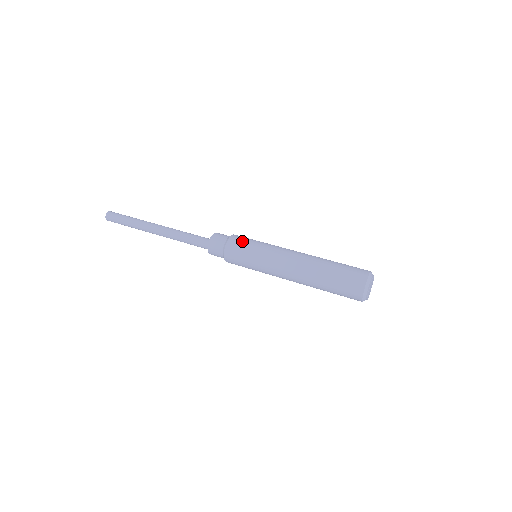
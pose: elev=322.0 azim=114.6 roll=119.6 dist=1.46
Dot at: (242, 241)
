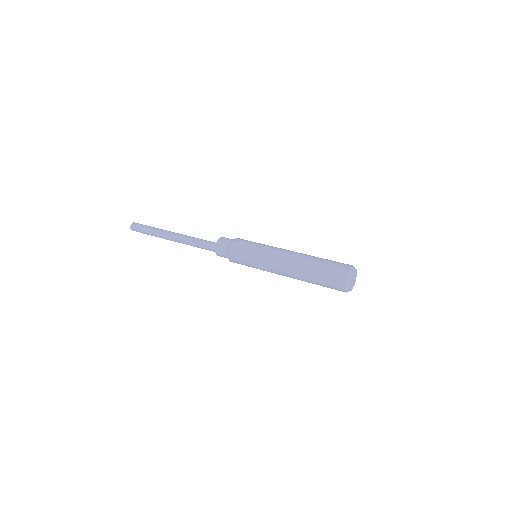
Dot at: (244, 242)
